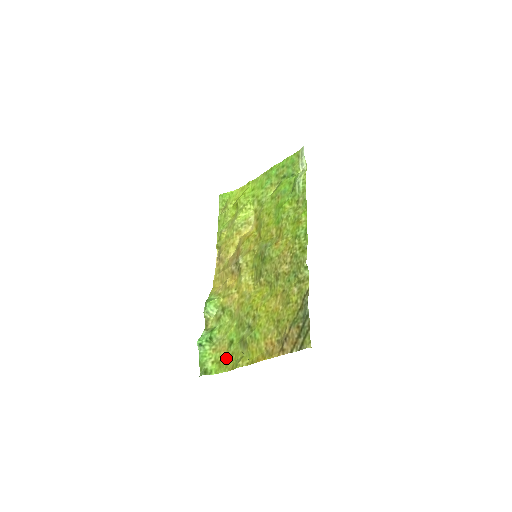
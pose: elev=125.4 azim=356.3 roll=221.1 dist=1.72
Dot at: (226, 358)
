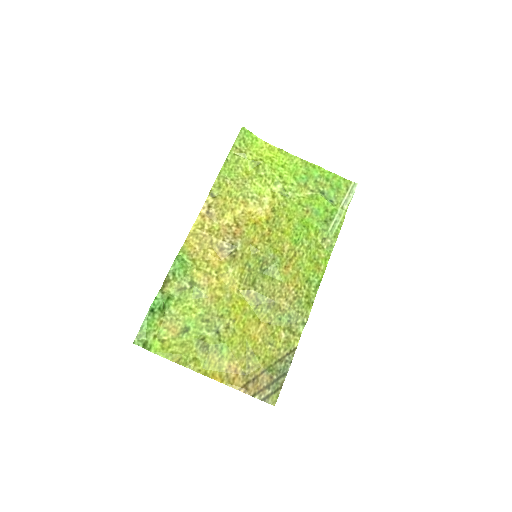
Dot at: (174, 343)
